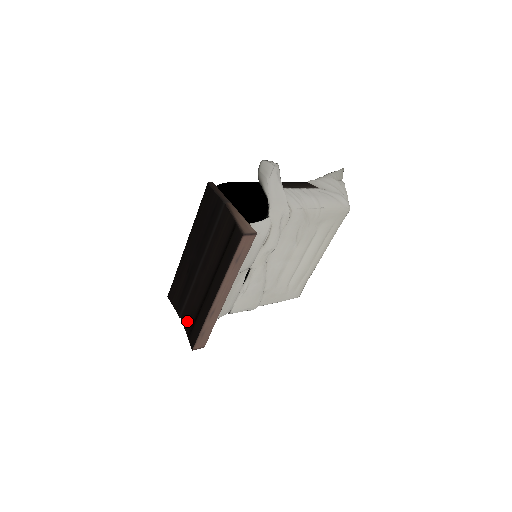
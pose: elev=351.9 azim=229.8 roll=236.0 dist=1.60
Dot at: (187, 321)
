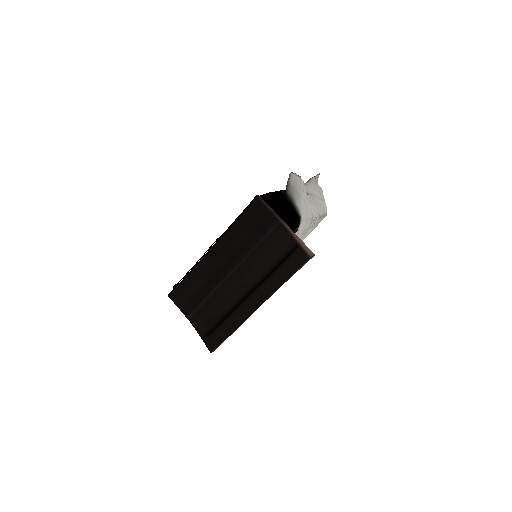
Dot at: (202, 323)
